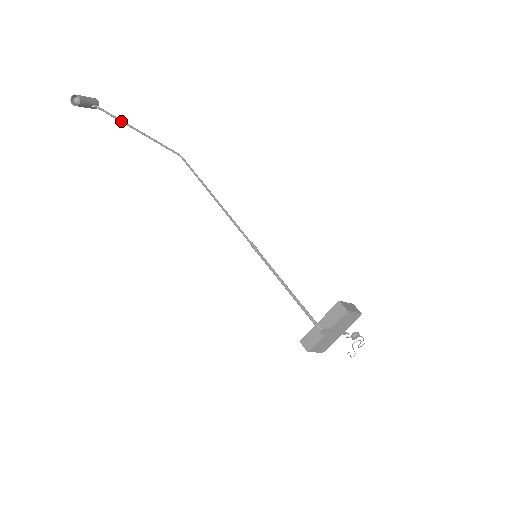
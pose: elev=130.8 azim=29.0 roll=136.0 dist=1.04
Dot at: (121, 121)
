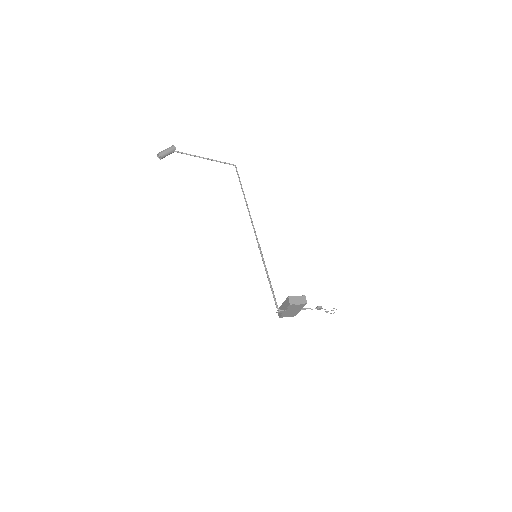
Dot at: (191, 155)
